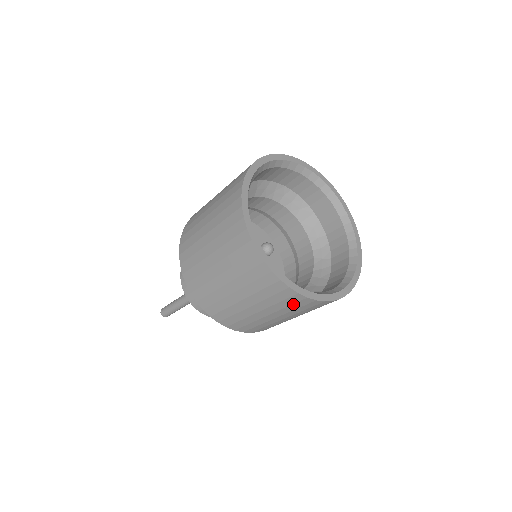
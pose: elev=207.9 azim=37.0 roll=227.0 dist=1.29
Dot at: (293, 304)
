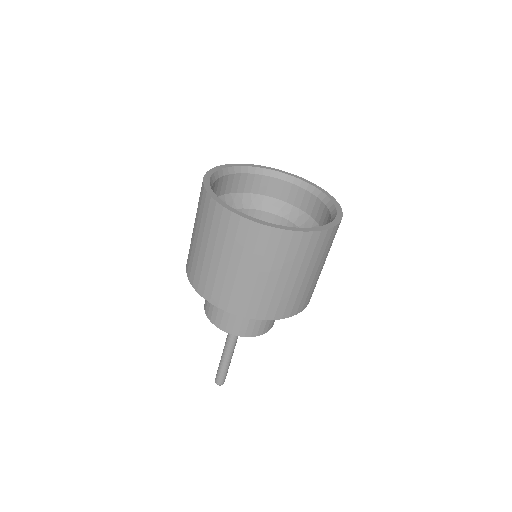
Dot at: (220, 224)
